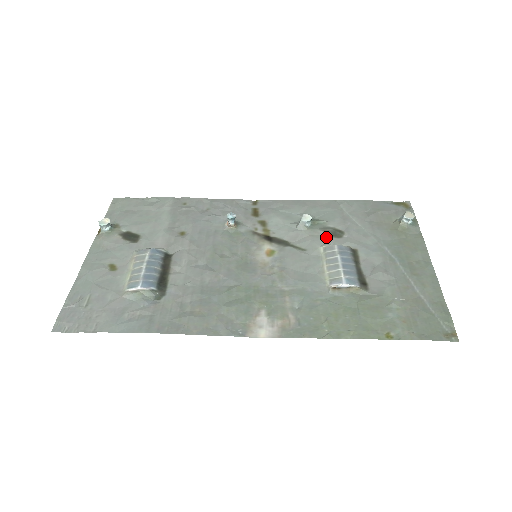
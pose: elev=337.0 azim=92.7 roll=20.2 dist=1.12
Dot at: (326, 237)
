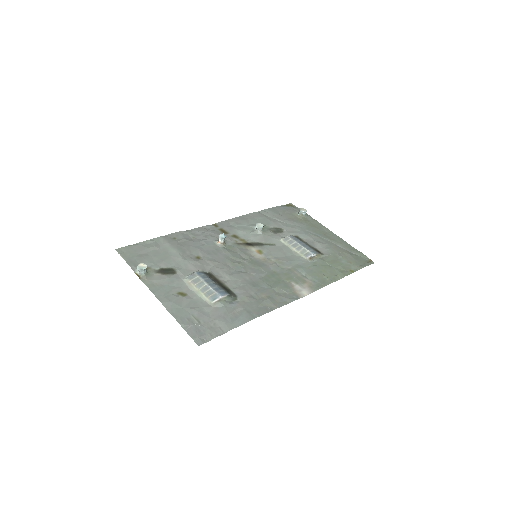
Dot at: (276, 234)
